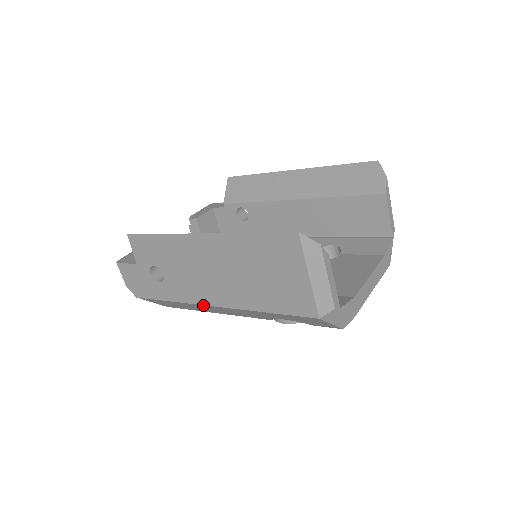
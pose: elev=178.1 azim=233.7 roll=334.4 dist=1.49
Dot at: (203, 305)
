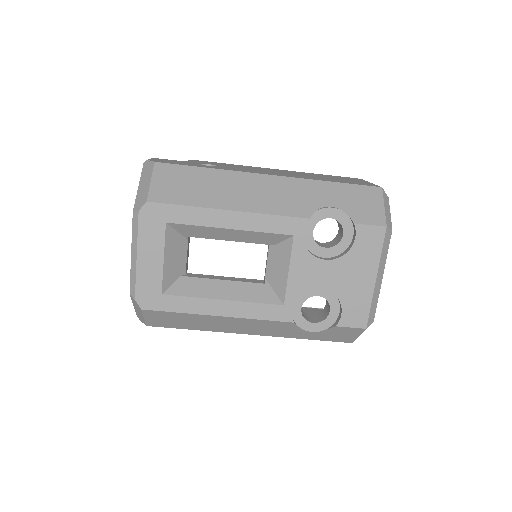
Dot at: (256, 174)
